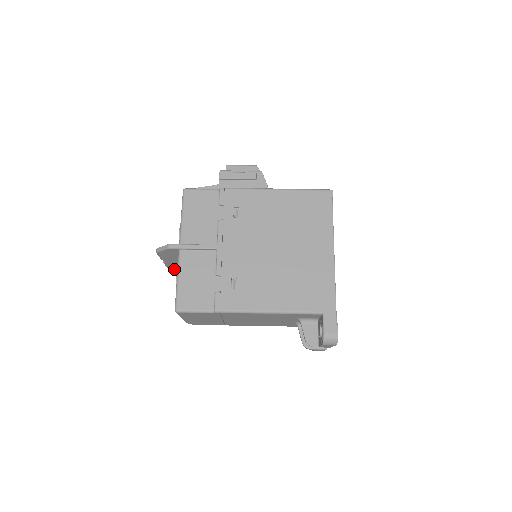
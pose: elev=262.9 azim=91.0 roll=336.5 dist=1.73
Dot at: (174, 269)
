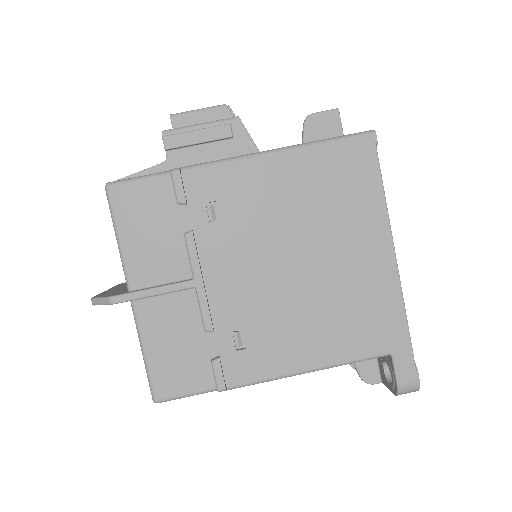
Dot at: occluded
